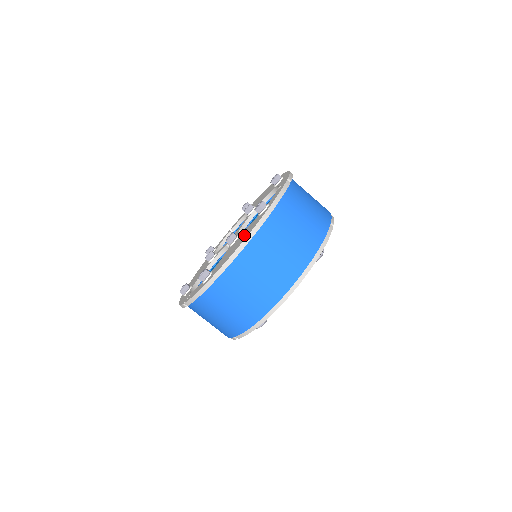
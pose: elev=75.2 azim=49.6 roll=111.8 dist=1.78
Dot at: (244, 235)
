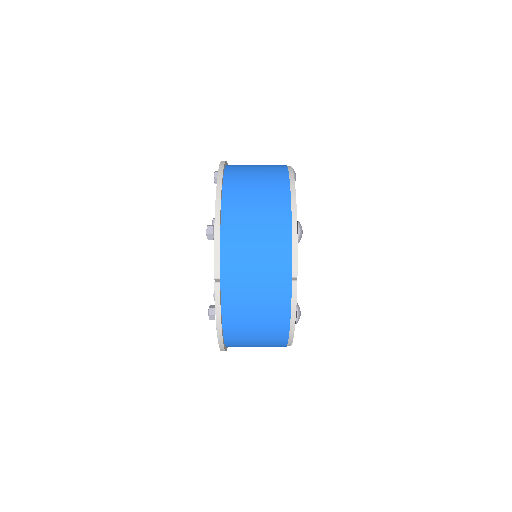
Dot at: occluded
